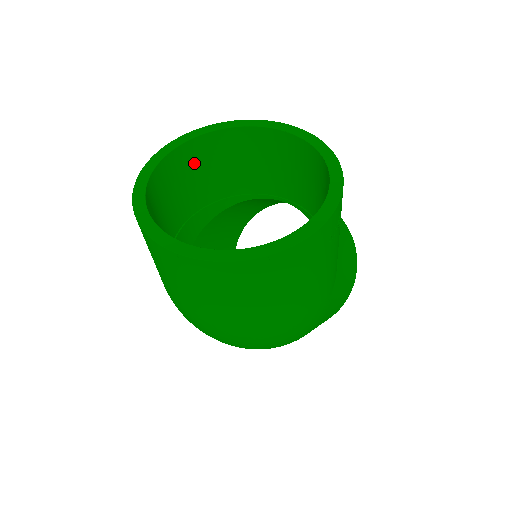
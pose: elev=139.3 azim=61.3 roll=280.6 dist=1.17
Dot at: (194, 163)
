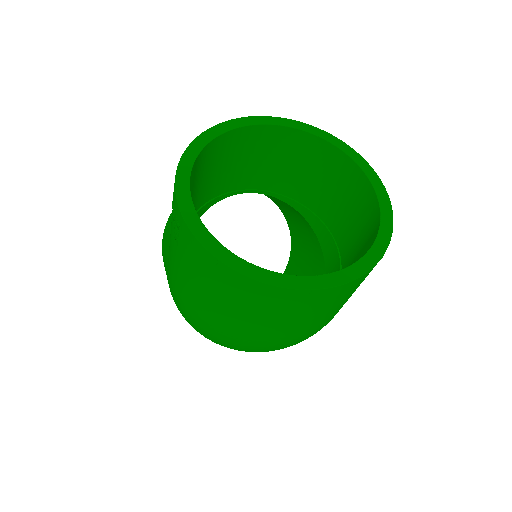
Dot at: (193, 181)
